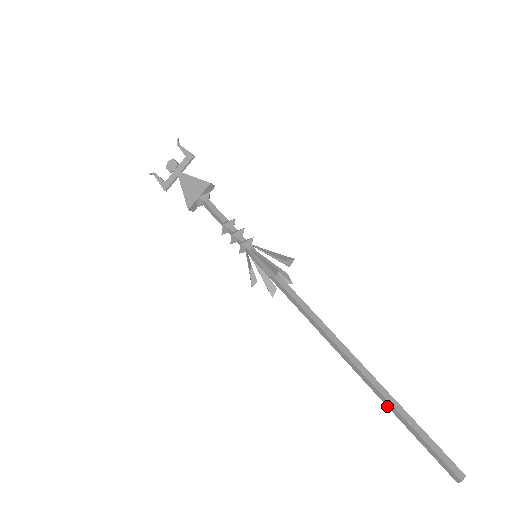
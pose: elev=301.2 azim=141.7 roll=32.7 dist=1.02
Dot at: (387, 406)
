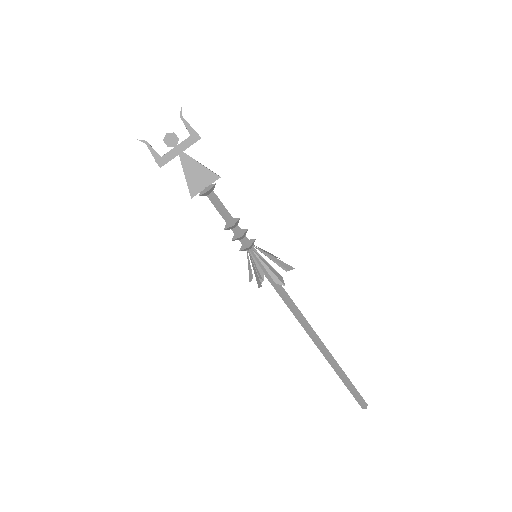
Dot at: (334, 370)
